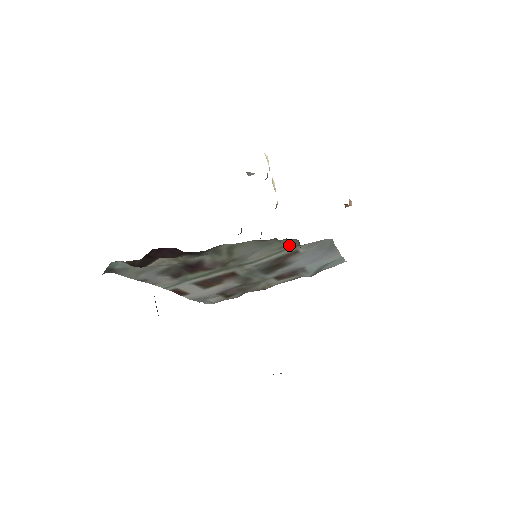
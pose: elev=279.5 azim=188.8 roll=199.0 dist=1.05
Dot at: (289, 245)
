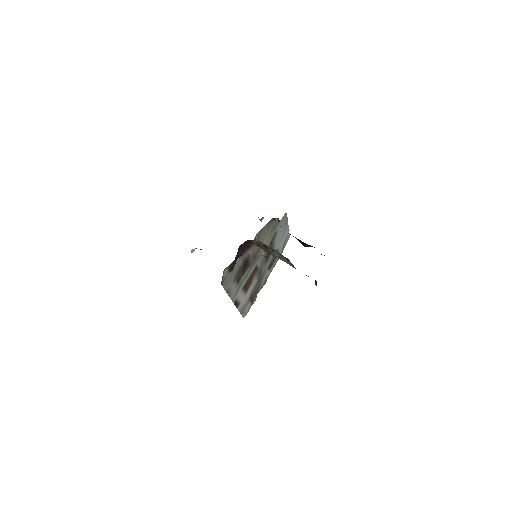
Dot at: (274, 226)
